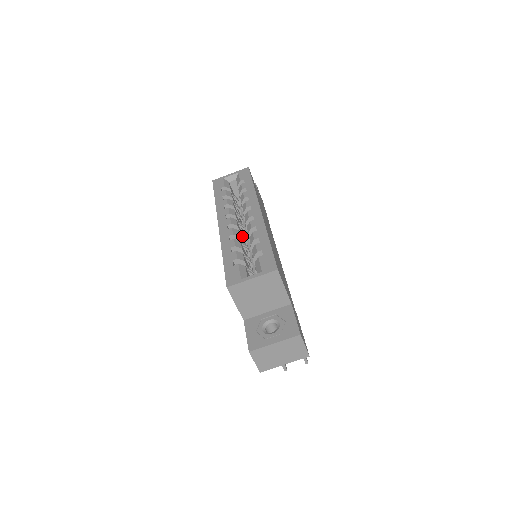
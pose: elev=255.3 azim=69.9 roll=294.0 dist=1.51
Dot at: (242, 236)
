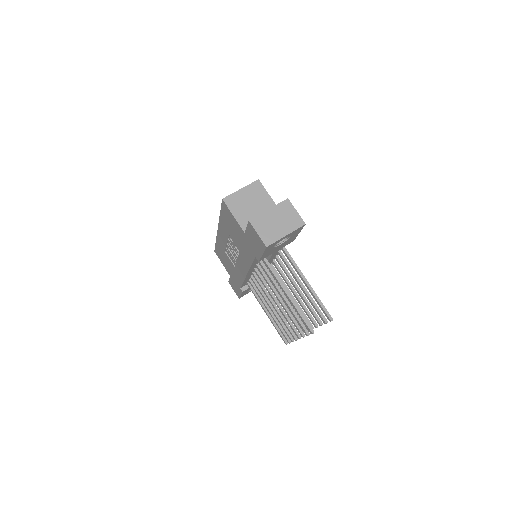
Dot at: occluded
